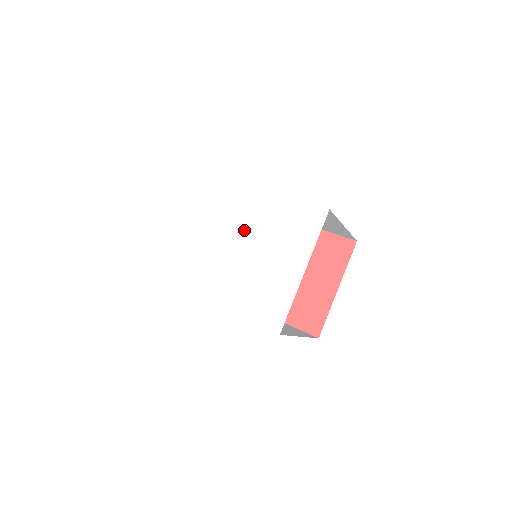
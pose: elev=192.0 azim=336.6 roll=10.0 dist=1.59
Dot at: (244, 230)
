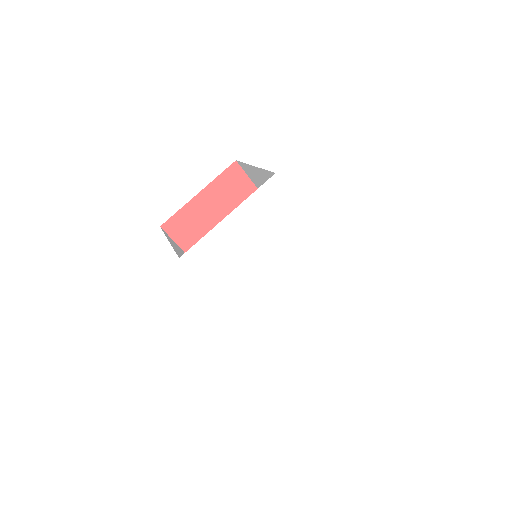
Dot at: (294, 269)
